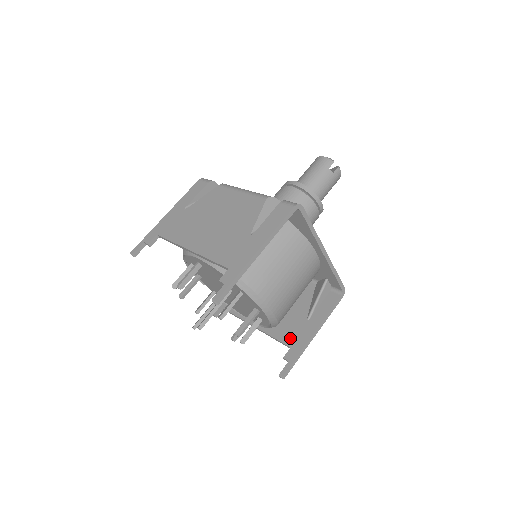
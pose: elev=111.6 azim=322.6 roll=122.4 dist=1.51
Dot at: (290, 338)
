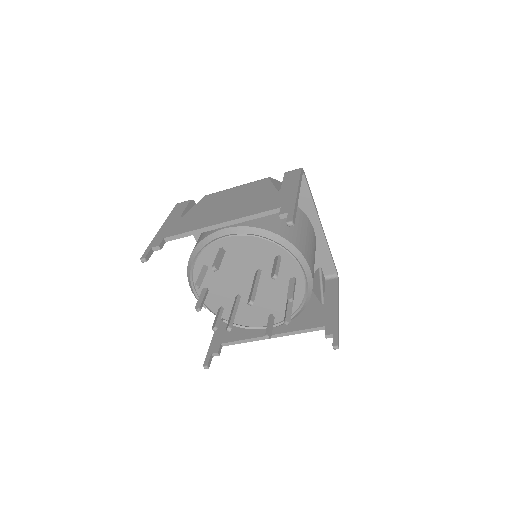
Dot at: (318, 321)
